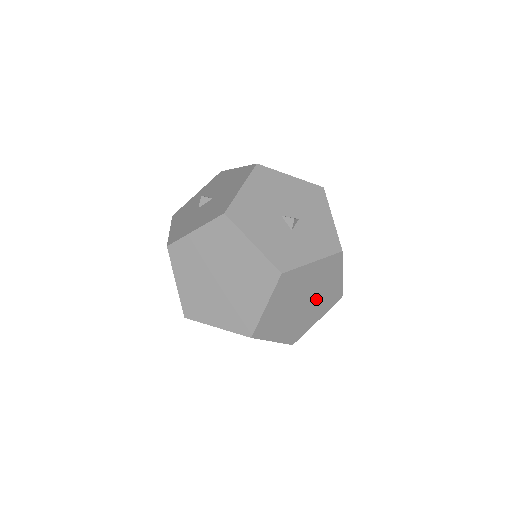
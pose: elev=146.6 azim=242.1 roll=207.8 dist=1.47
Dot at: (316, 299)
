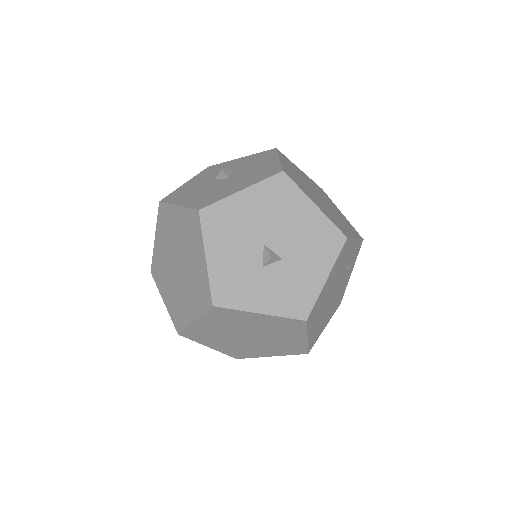
Dot at: (268, 341)
